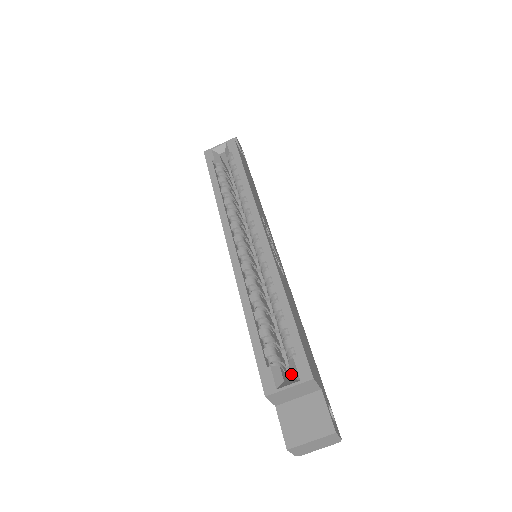
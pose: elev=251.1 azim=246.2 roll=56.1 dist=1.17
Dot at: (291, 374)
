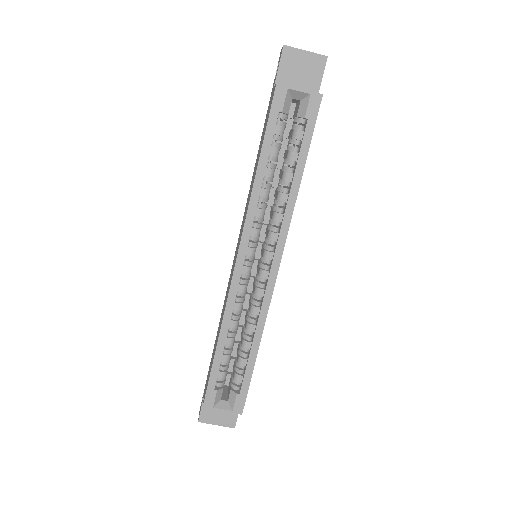
Dot at: occluded
